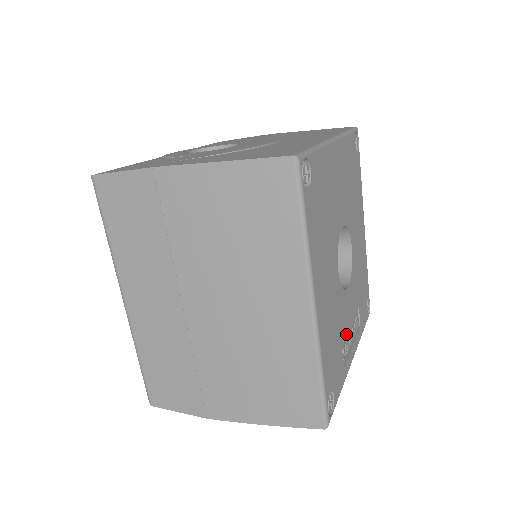
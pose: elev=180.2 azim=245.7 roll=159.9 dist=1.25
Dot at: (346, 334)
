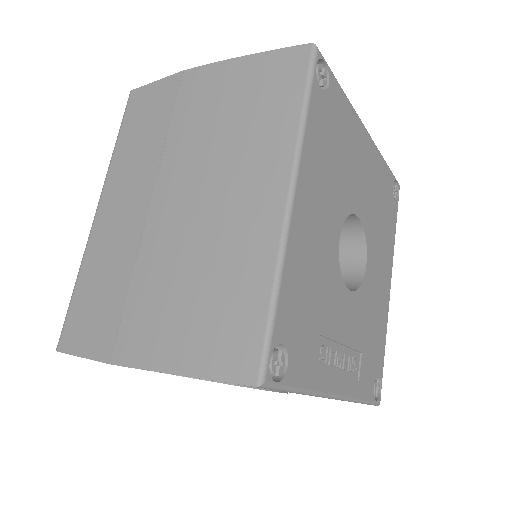
Dot at: (332, 337)
